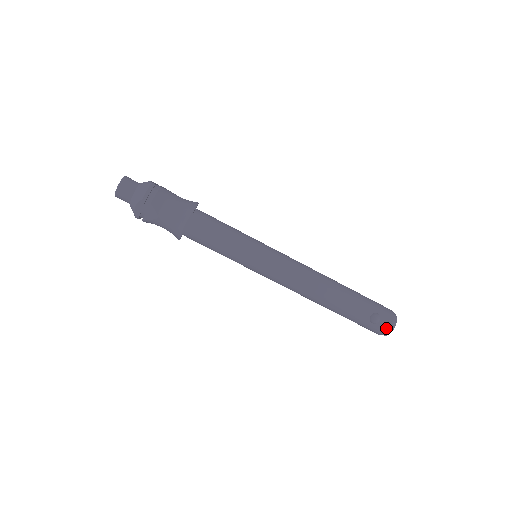
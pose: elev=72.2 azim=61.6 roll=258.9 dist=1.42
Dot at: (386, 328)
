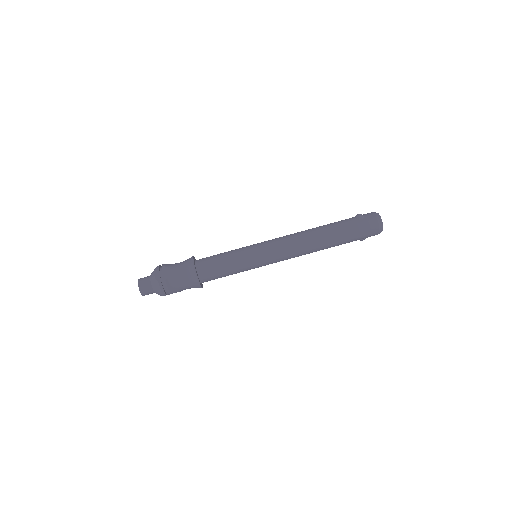
Dot at: (372, 215)
